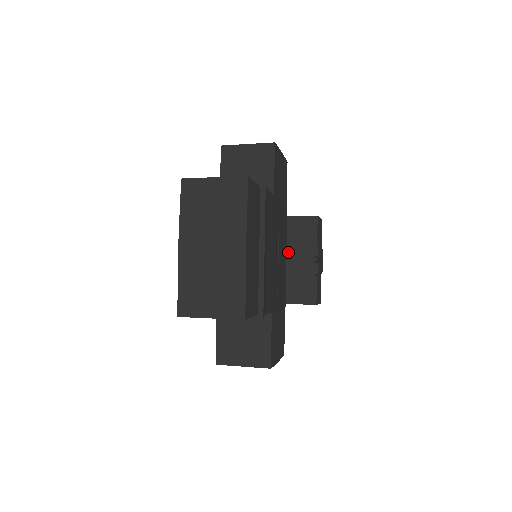
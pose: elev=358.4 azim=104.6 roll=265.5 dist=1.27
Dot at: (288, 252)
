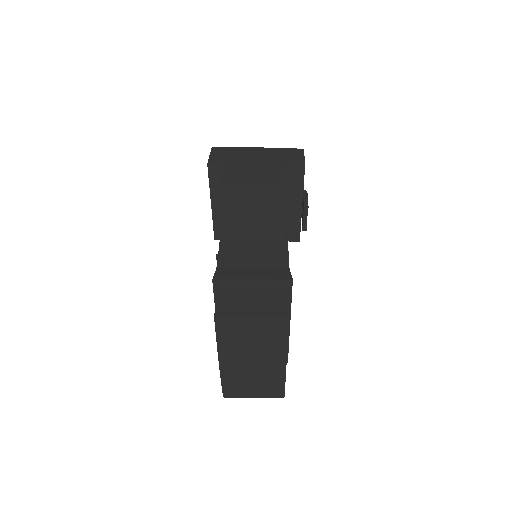
Dot at: occluded
